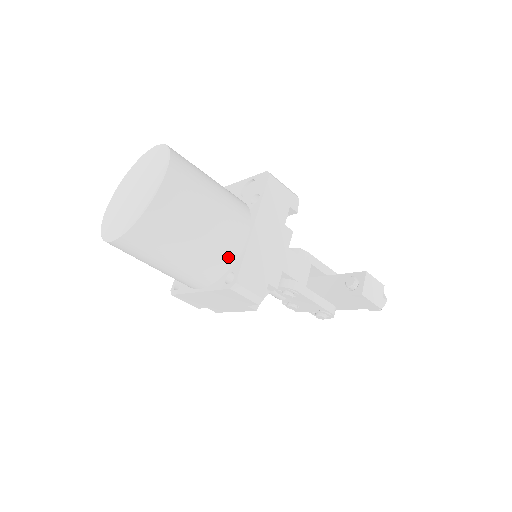
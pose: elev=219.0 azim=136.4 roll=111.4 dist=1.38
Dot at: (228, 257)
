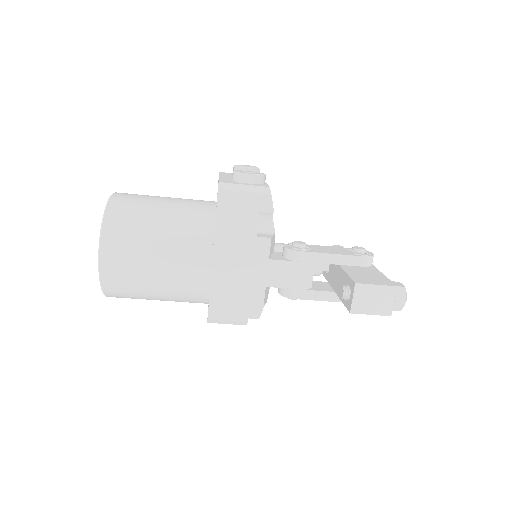
Dot at: (200, 292)
